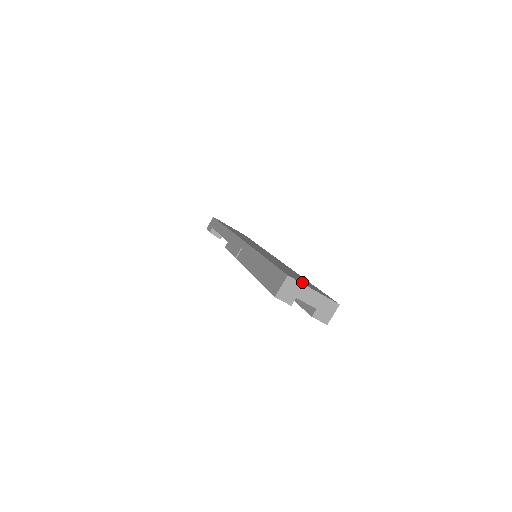
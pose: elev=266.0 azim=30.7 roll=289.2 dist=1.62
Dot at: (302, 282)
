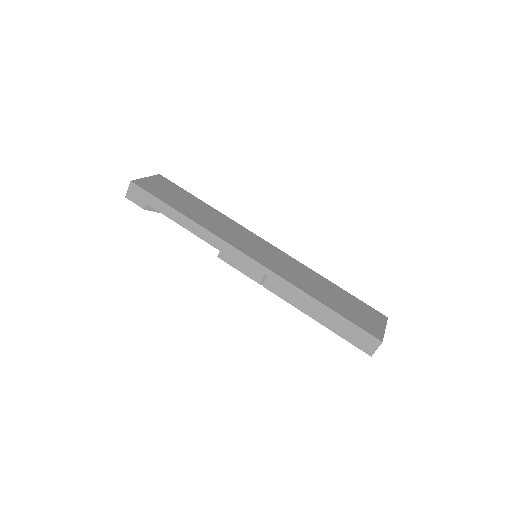
Dot at: (375, 326)
